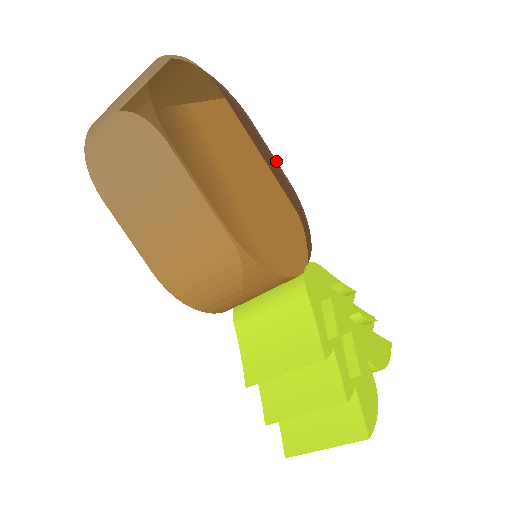
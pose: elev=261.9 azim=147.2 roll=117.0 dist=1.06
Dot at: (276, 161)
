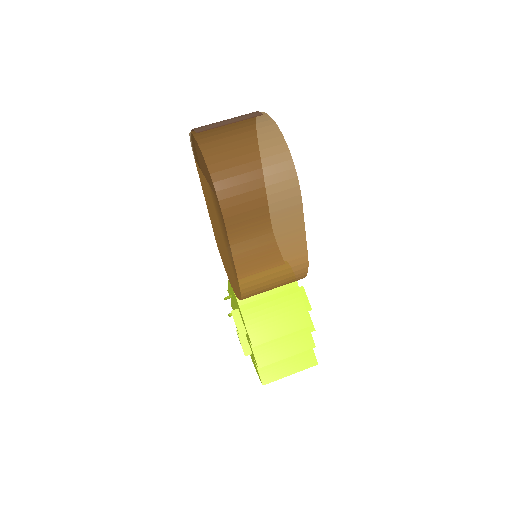
Dot at: occluded
